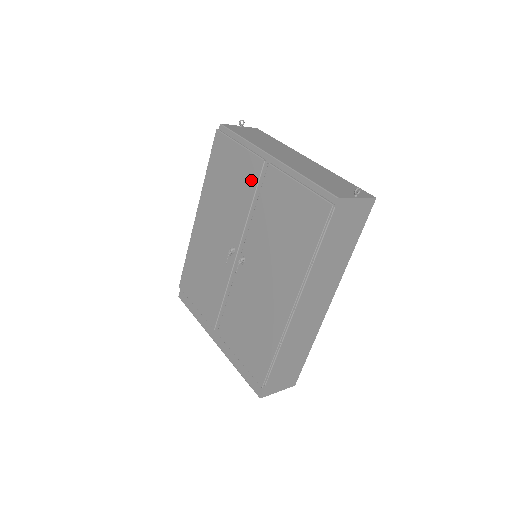
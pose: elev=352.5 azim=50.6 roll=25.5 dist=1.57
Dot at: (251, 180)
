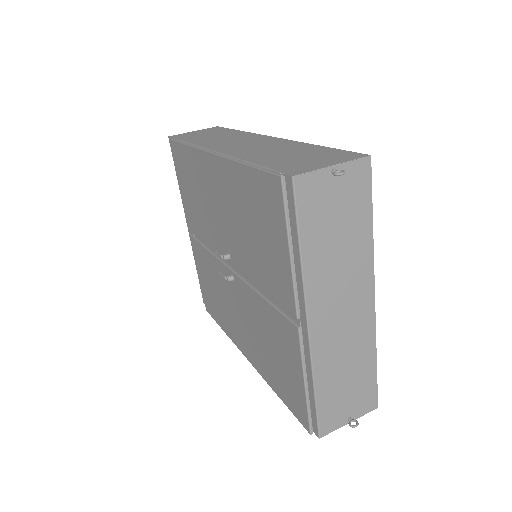
Dot at: (275, 289)
